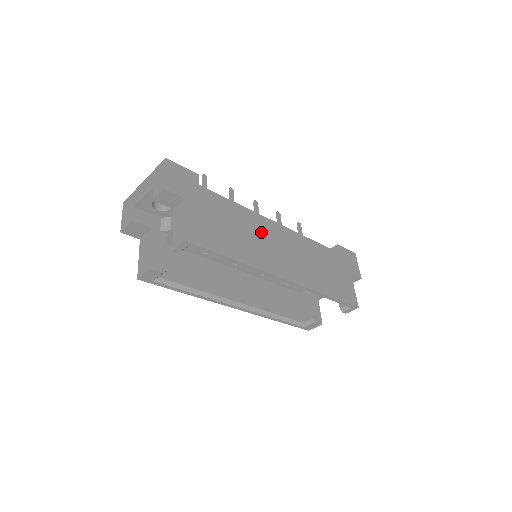
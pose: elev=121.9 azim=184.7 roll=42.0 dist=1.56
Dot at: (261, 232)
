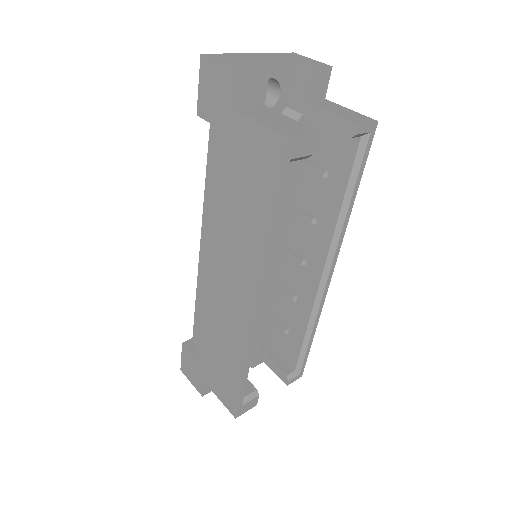
Dot at: occluded
